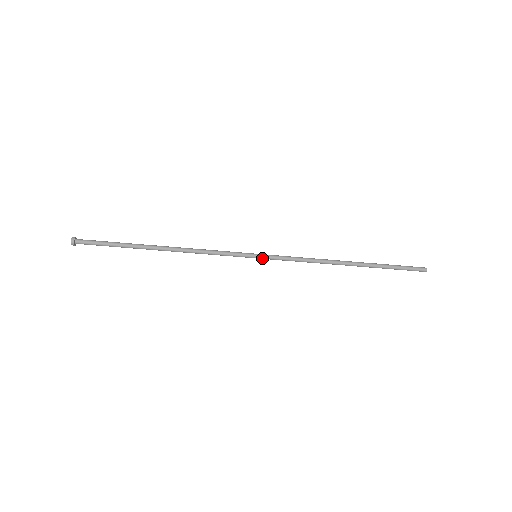
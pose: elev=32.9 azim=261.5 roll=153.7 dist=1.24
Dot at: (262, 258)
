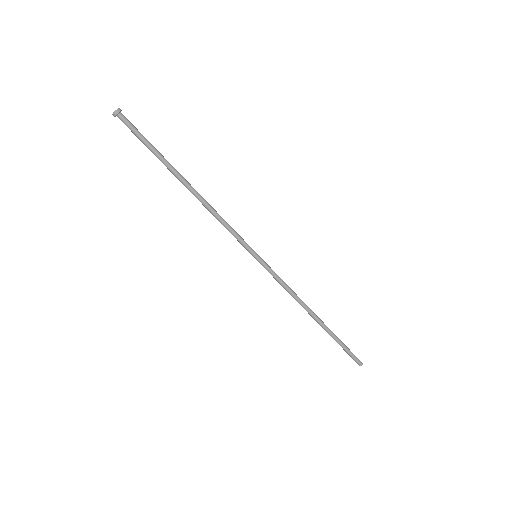
Dot at: (260, 261)
